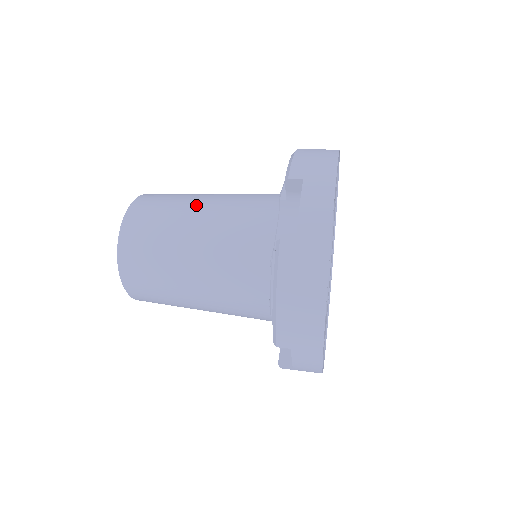
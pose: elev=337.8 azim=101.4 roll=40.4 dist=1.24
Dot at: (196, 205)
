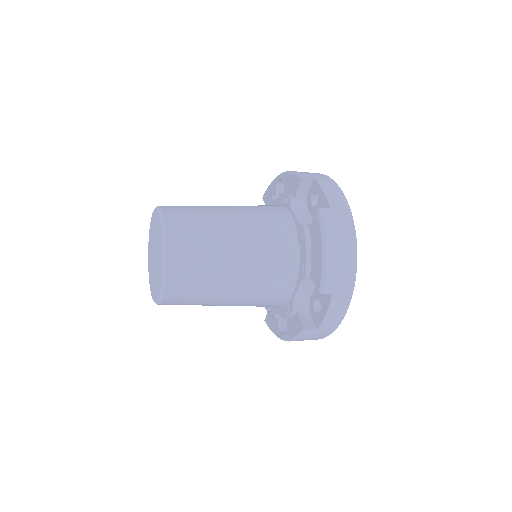
Dot at: (220, 207)
